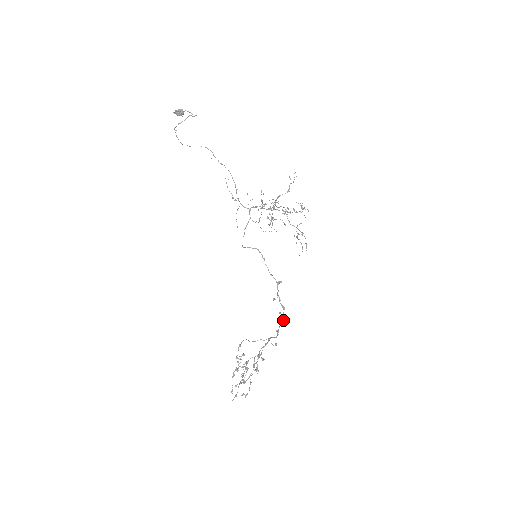
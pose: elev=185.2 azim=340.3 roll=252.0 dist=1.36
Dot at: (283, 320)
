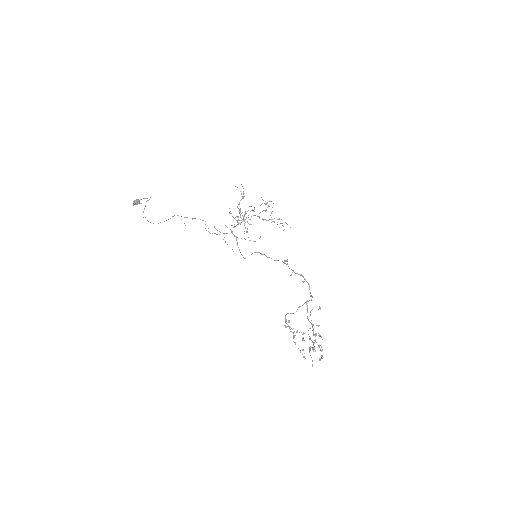
Dot at: (309, 285)
